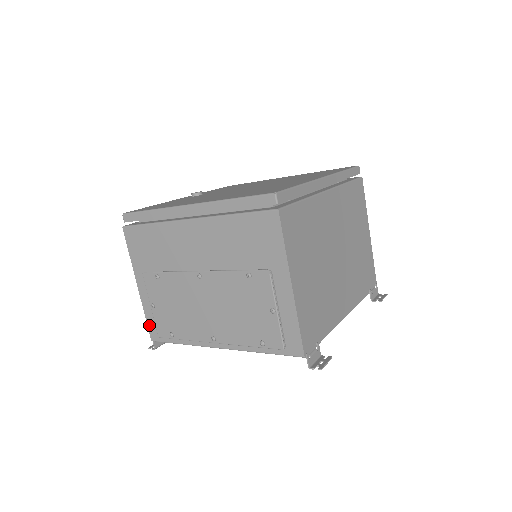
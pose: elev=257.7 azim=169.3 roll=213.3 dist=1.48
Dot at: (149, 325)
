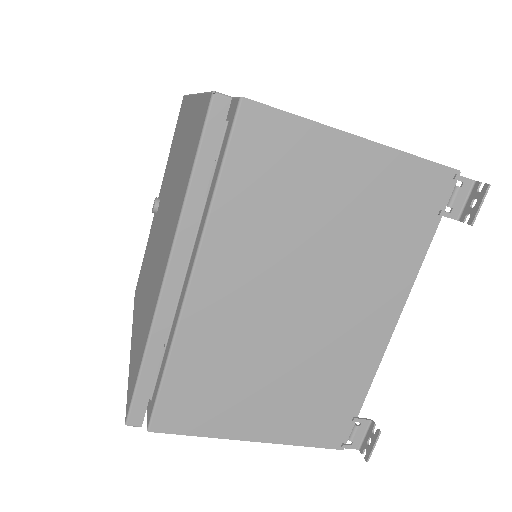
Dot at: occluded
